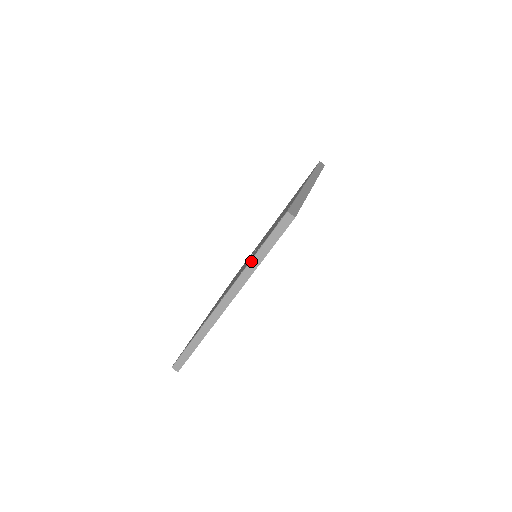
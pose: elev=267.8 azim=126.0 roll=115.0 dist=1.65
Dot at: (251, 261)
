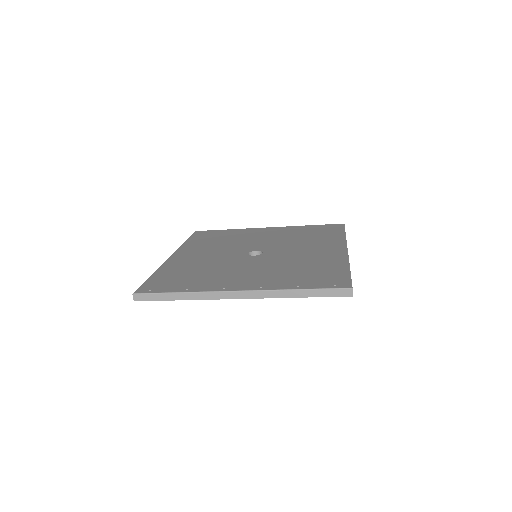
Dot at: (290, 290)
